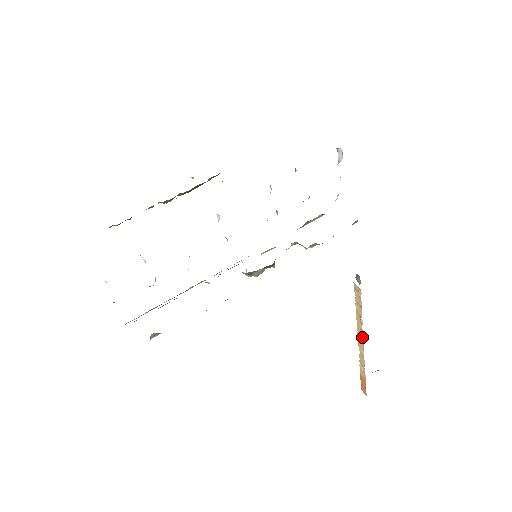
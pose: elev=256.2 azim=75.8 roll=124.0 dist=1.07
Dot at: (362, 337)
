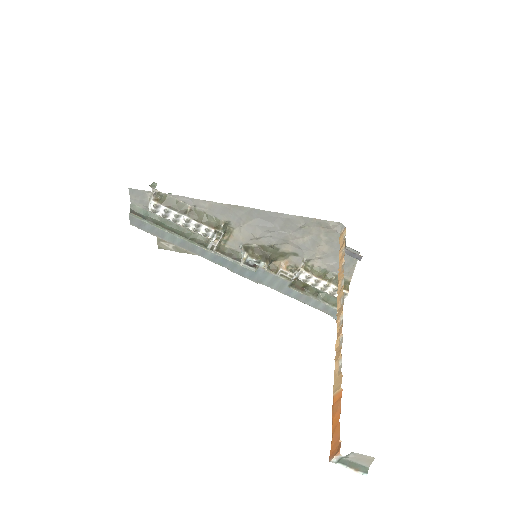
Dot at: (342, 288)
